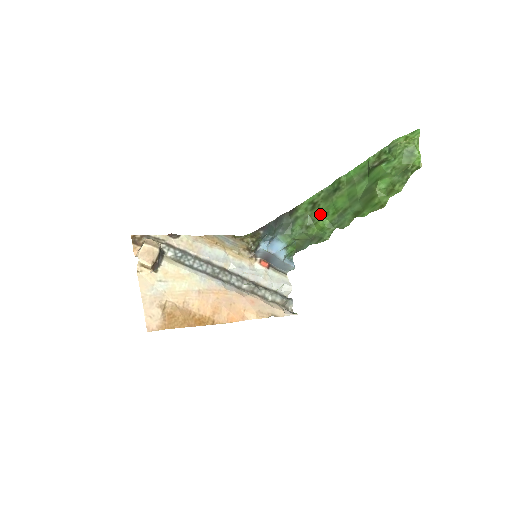
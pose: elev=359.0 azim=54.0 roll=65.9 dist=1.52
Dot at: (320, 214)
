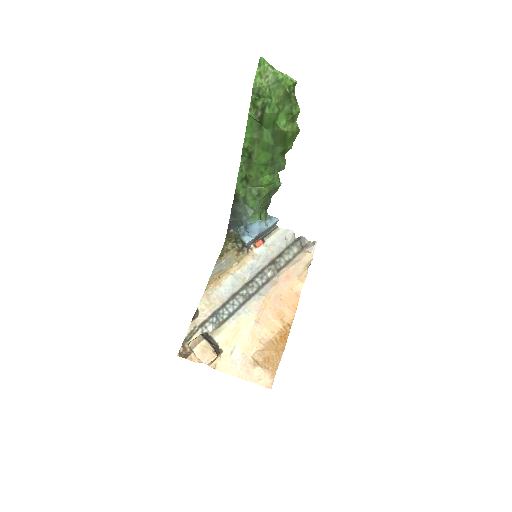
Dot at: (257, 179)
